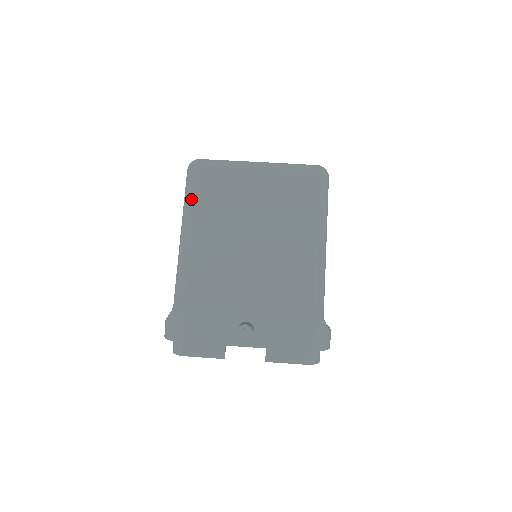
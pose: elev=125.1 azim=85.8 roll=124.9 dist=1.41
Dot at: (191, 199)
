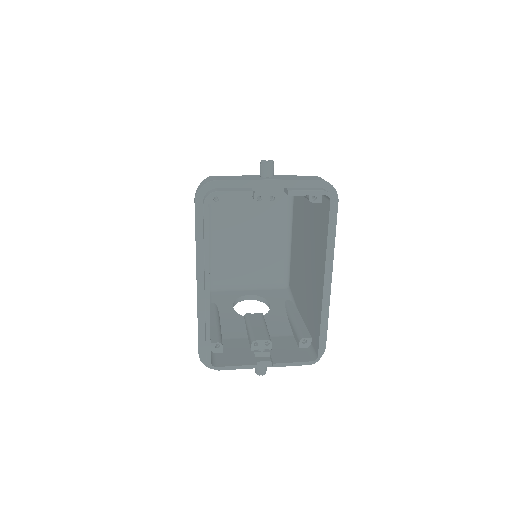
Dot at: occluded
